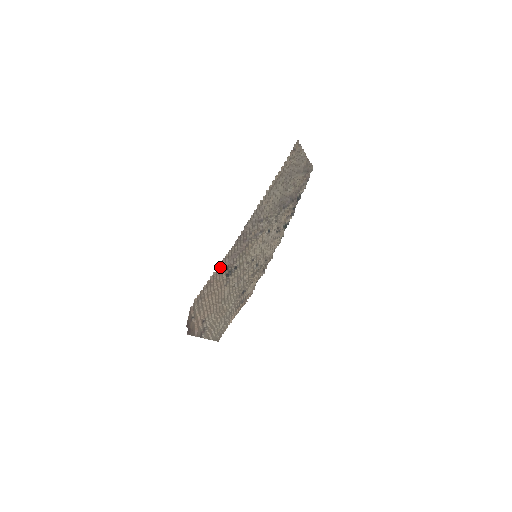
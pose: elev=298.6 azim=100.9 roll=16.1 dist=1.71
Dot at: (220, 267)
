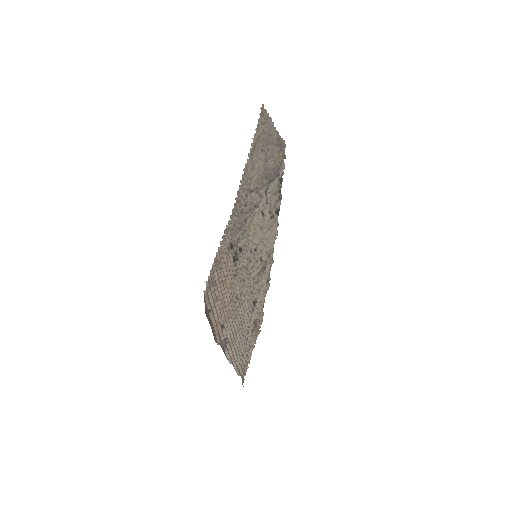
Dot at: (224, 242)
